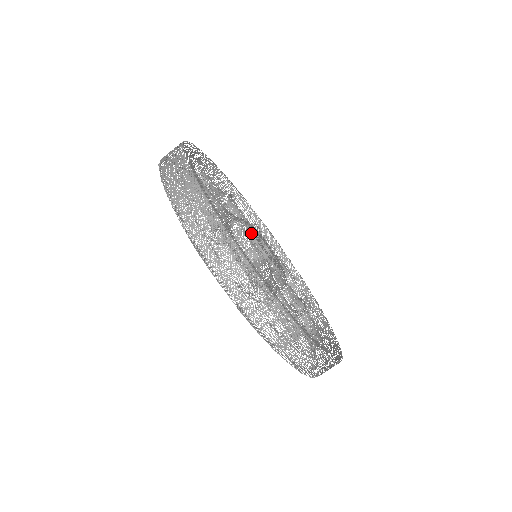
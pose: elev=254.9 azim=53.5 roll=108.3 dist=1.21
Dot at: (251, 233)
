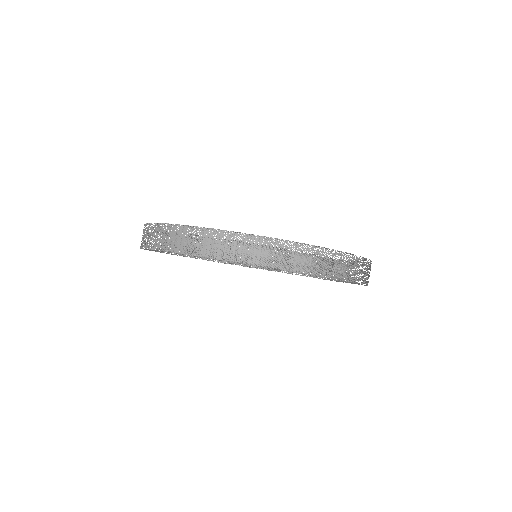
Dot at: occluded
